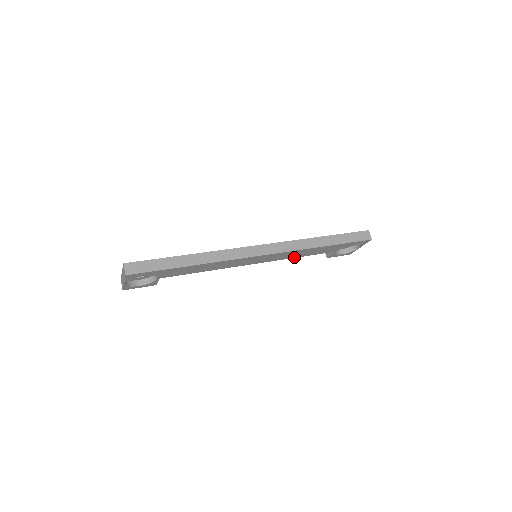
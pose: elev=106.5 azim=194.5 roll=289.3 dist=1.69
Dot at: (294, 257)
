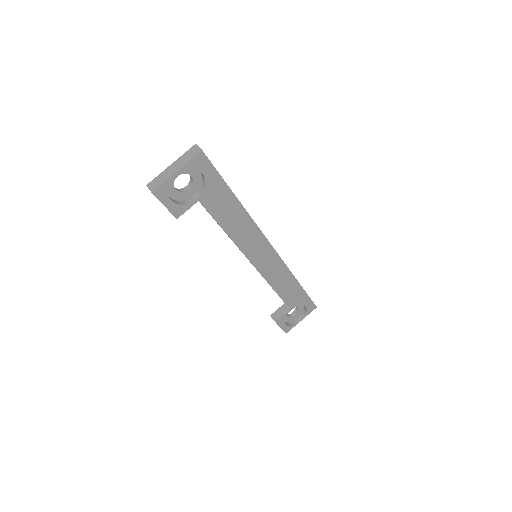
Dot at: (272, 286)
